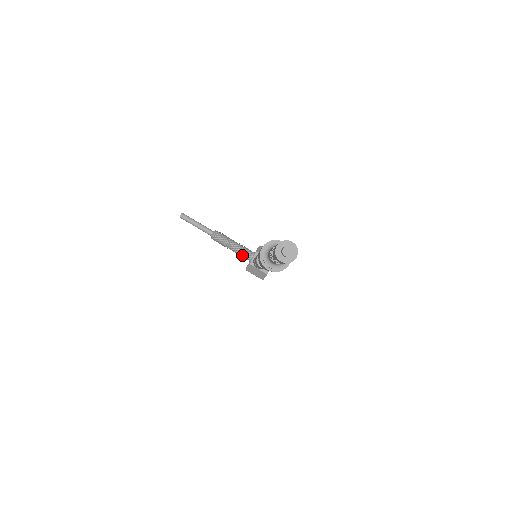
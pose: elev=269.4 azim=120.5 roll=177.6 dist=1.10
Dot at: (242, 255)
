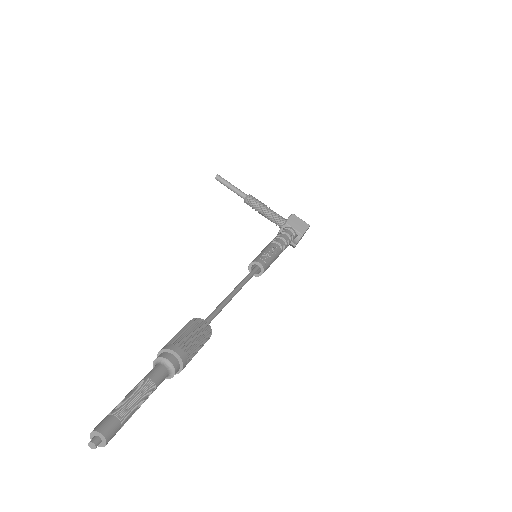
Dot at: (273, 222)
